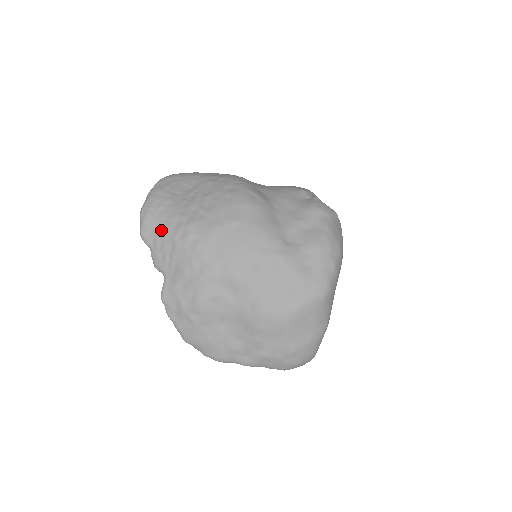
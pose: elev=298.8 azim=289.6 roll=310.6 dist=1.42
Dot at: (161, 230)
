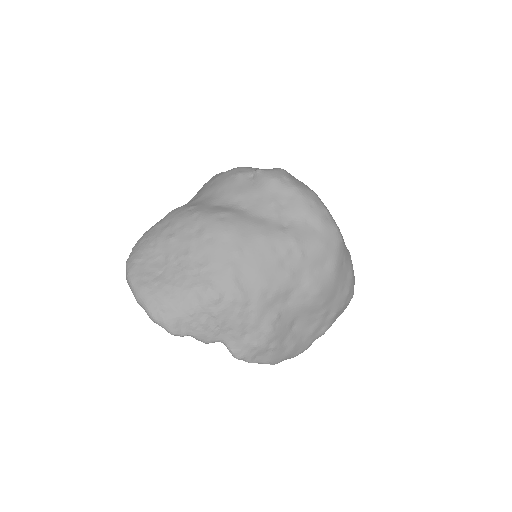
Dot at: (188, 315)
